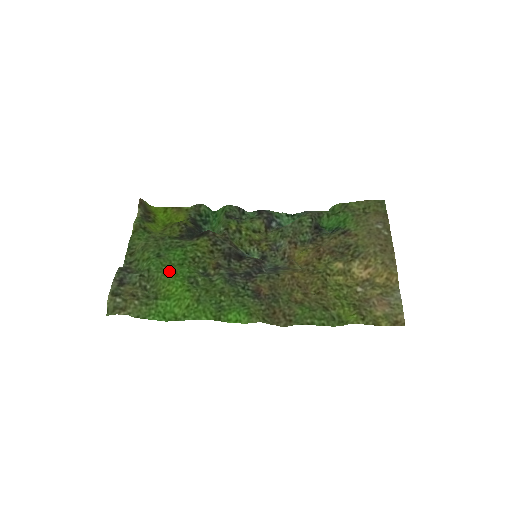
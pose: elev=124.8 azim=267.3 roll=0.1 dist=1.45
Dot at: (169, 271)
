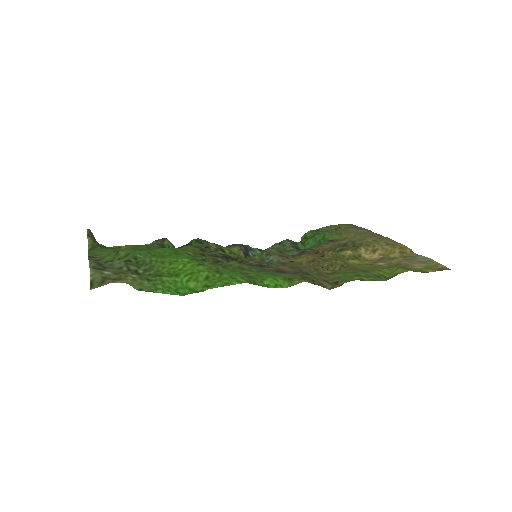
Dot at: (164, 256)
